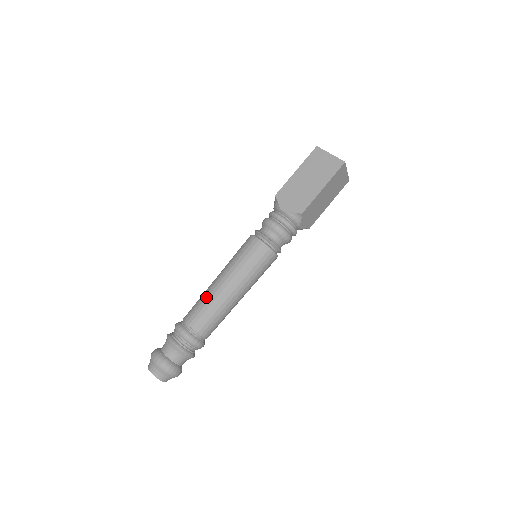
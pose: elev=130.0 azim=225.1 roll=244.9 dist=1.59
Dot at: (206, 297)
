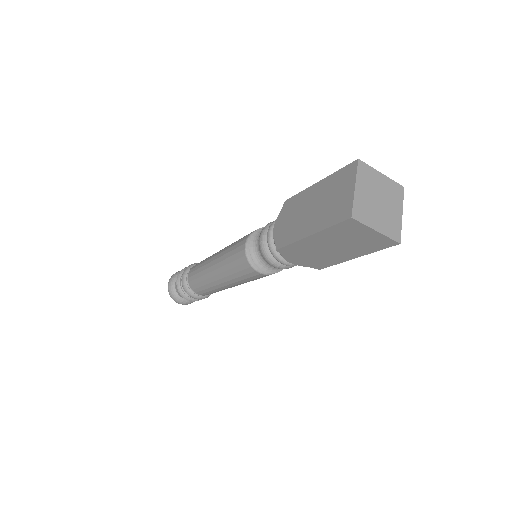
Dot at: (204, 261)
